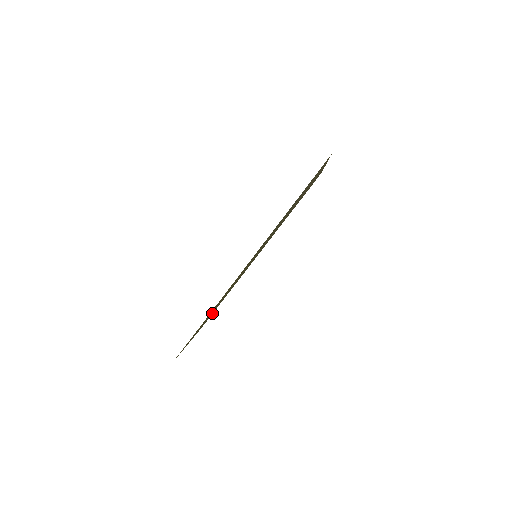
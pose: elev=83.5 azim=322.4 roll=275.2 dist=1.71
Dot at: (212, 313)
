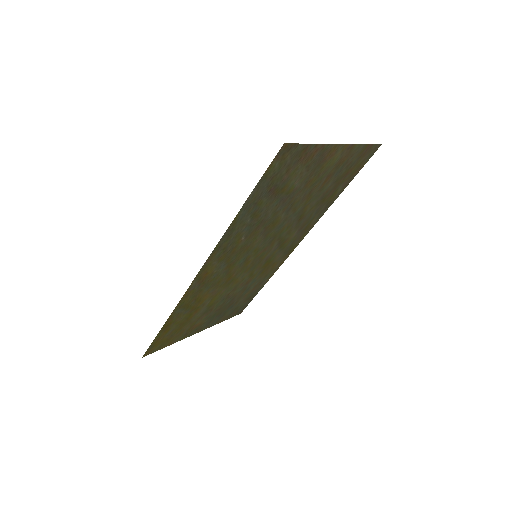
Dot at: (241, 302)
